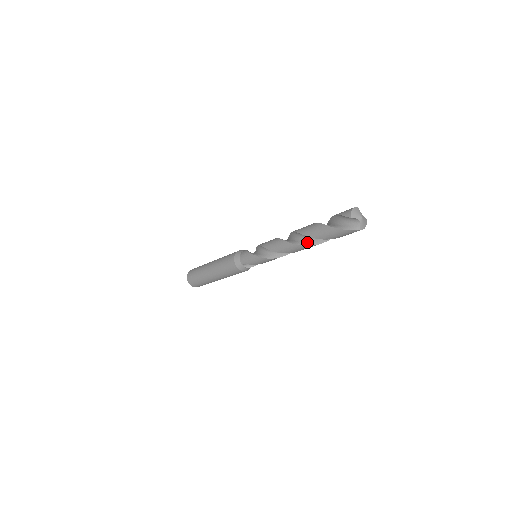
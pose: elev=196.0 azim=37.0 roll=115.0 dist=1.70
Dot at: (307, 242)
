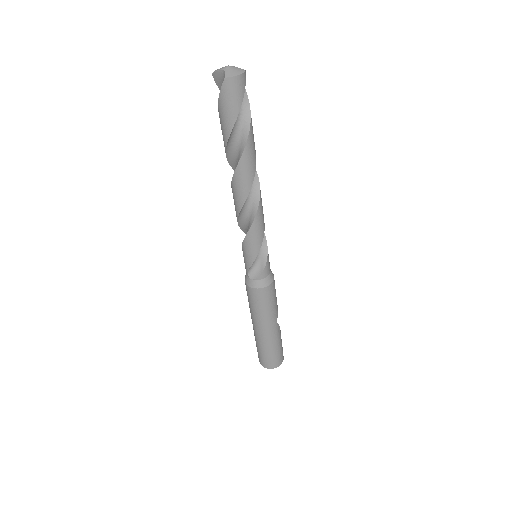
Dot at: (236, 167)
